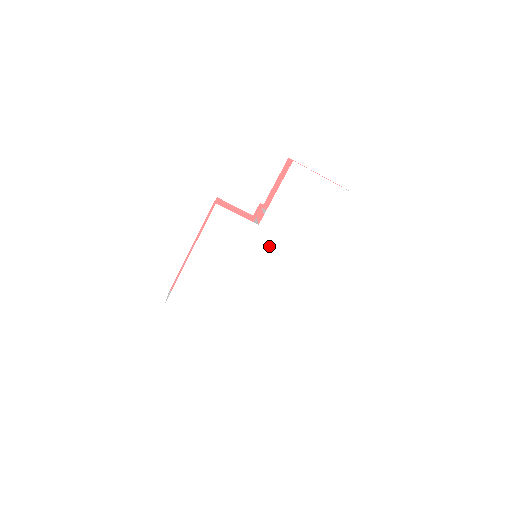
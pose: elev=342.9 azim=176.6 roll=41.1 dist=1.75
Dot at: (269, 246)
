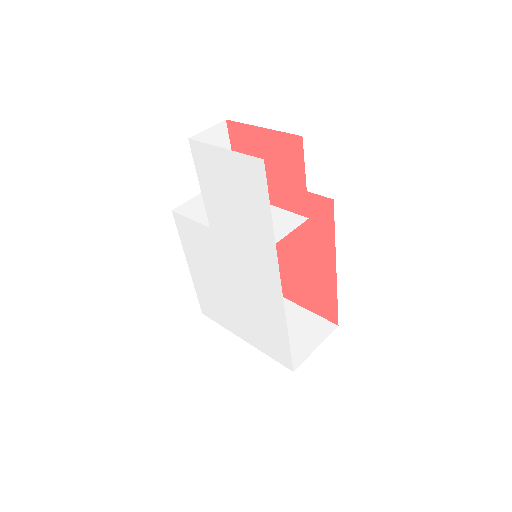
Dot at: (231, 251)
